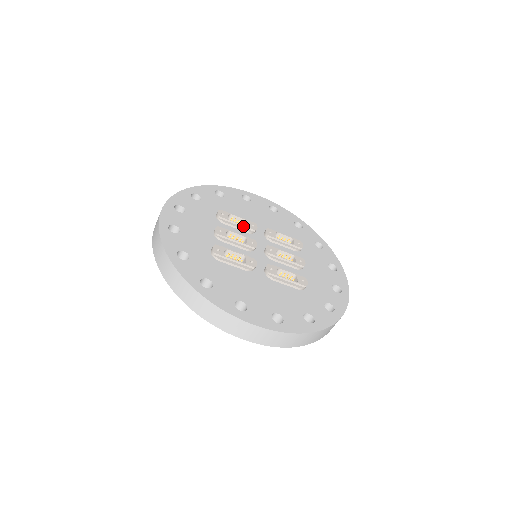
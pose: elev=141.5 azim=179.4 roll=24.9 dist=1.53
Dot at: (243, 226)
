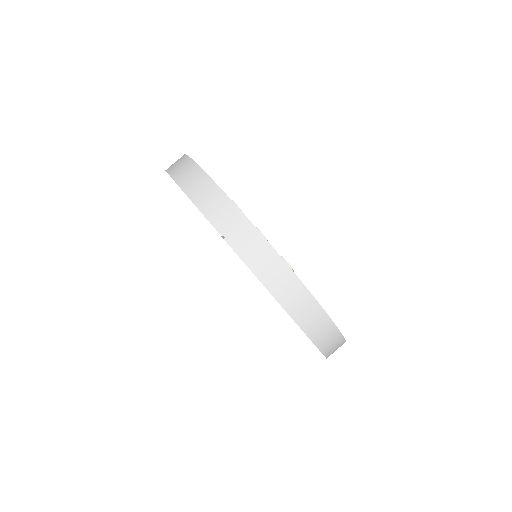
Dot at: occluded
